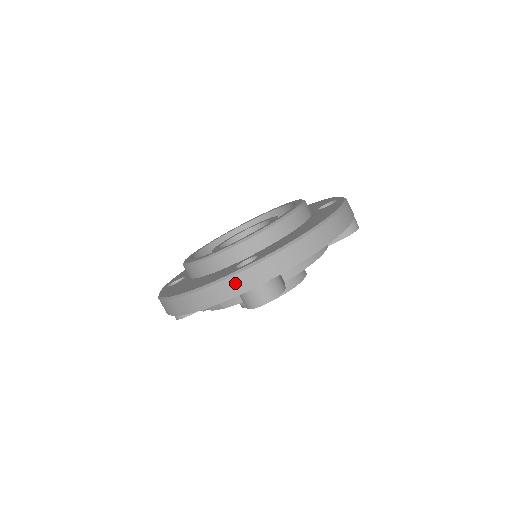
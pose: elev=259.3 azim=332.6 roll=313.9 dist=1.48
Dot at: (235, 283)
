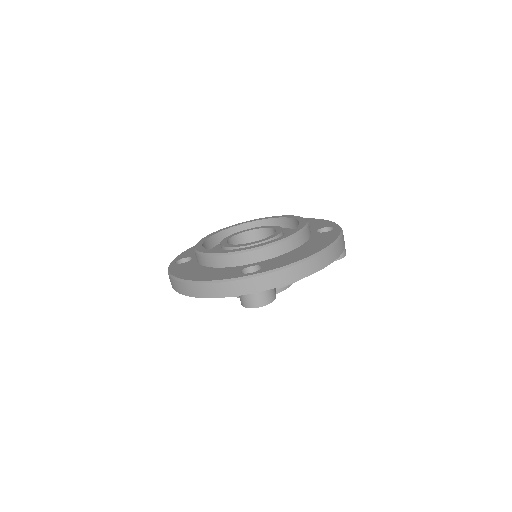
Dot at: (239, 286)
